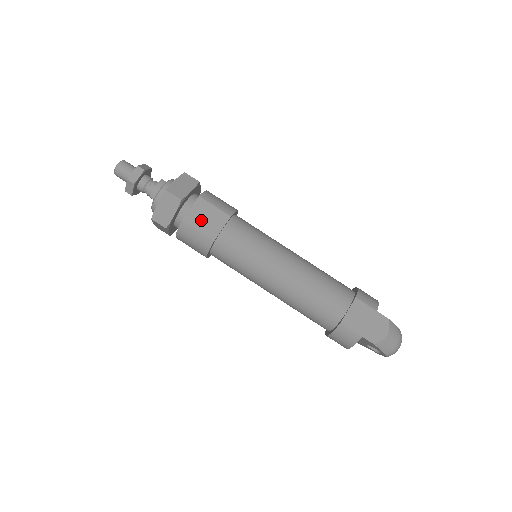
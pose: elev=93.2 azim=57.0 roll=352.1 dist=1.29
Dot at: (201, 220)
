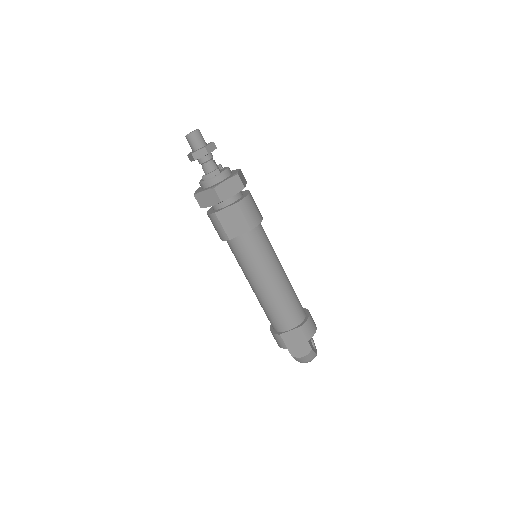
Dot at: (228, 221)
